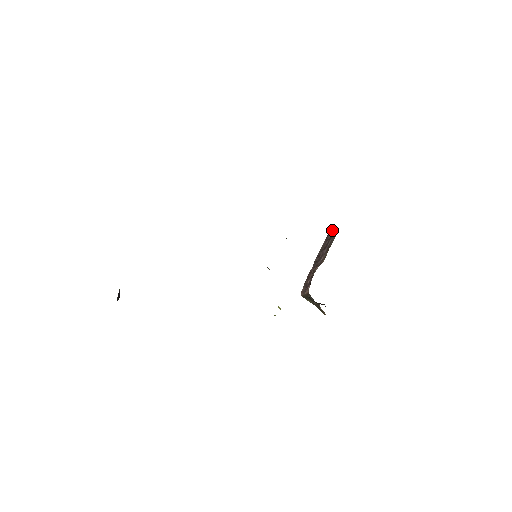
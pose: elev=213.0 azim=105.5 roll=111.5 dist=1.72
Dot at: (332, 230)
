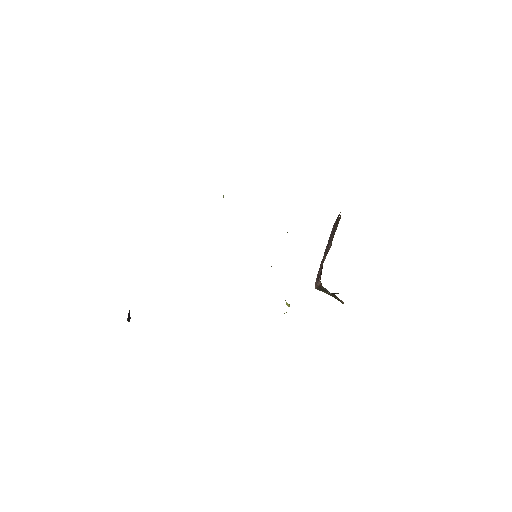
Dot at: (338, 215)
